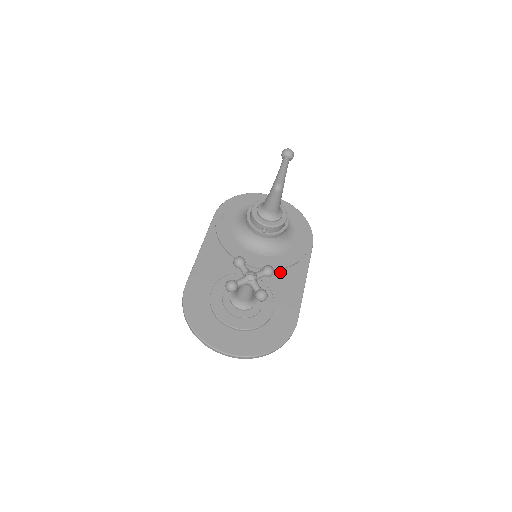
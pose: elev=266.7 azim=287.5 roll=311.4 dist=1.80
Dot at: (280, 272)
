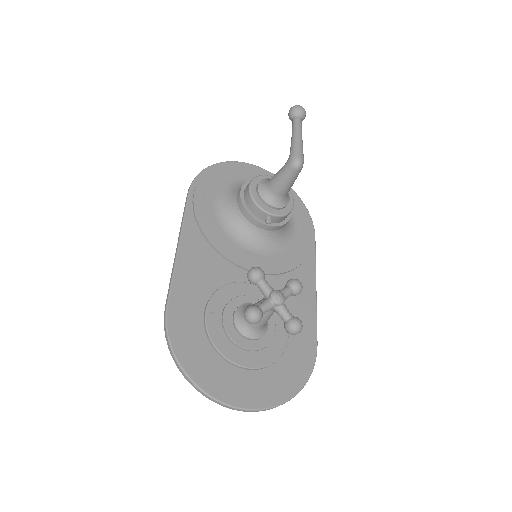
Dot at: (285, 277)
